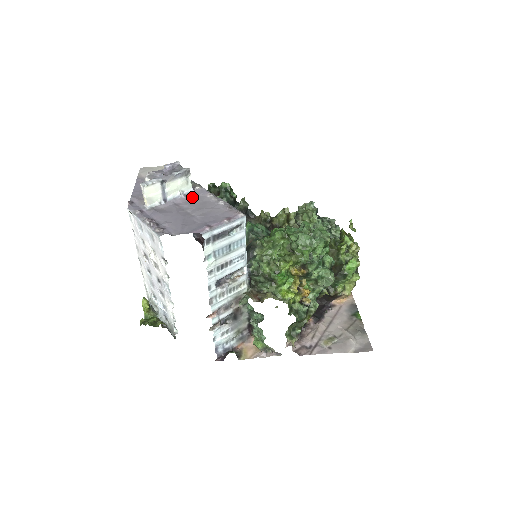
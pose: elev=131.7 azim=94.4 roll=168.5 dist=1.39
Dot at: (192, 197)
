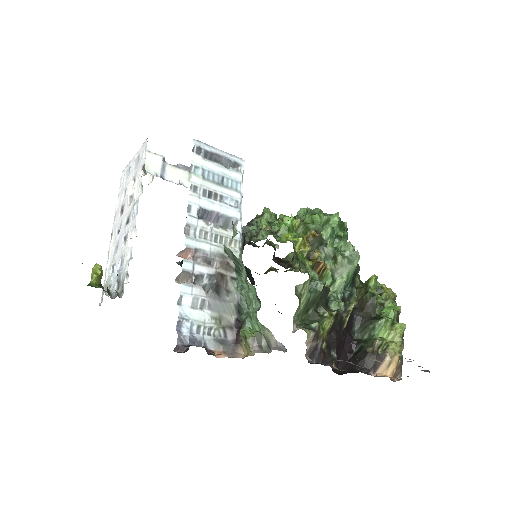
Dot at: occluded
